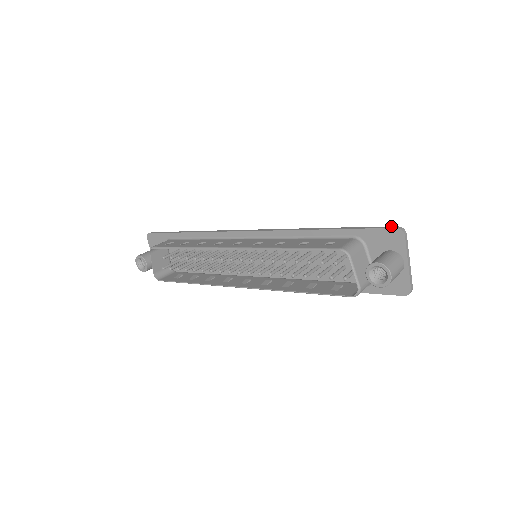
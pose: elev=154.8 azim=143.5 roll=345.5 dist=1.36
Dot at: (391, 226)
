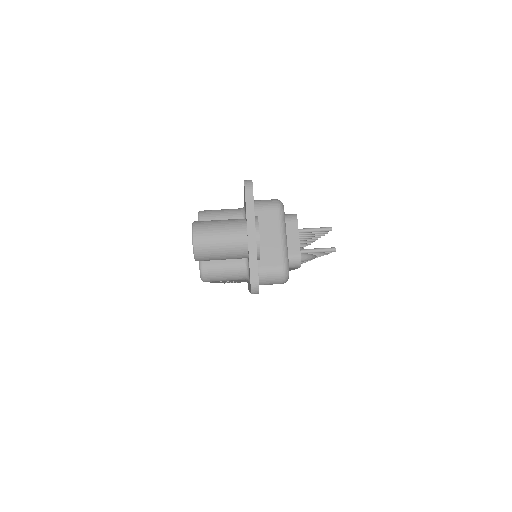
Dot at: occluded
